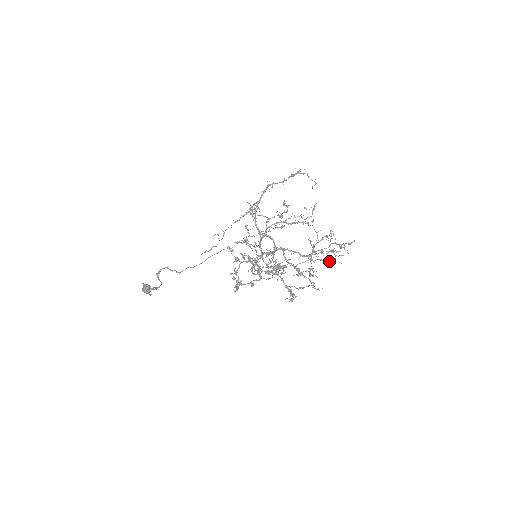
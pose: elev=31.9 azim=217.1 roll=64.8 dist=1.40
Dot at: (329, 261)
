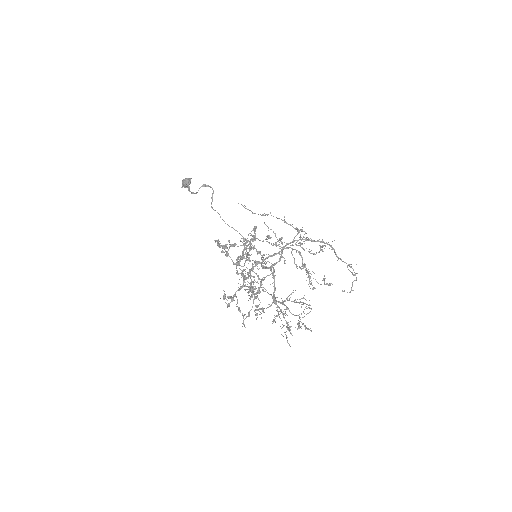
Dot at: occluded
